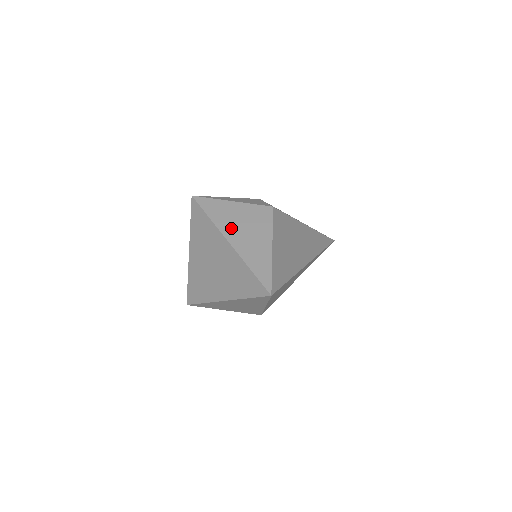
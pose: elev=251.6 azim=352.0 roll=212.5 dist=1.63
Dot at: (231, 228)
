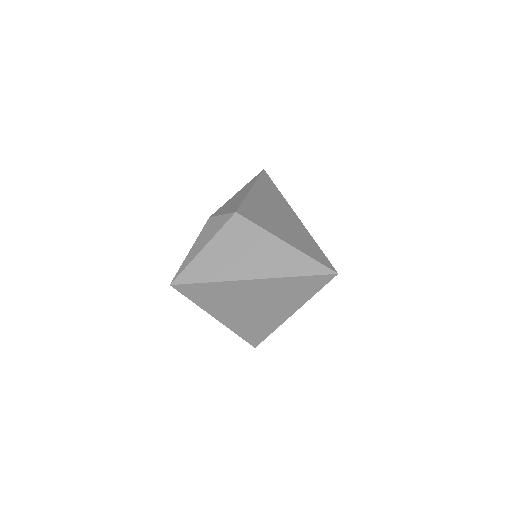
Dot at: (236, 268)
